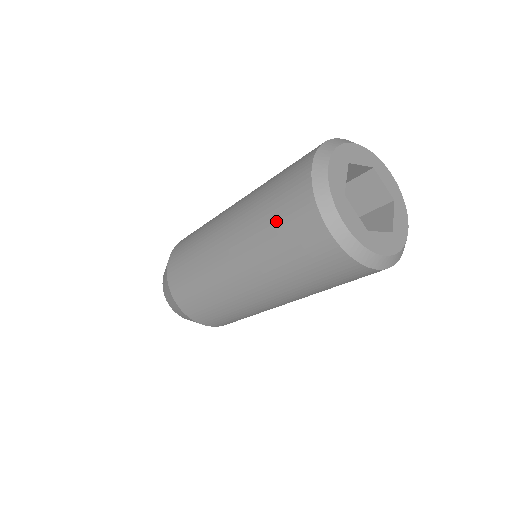
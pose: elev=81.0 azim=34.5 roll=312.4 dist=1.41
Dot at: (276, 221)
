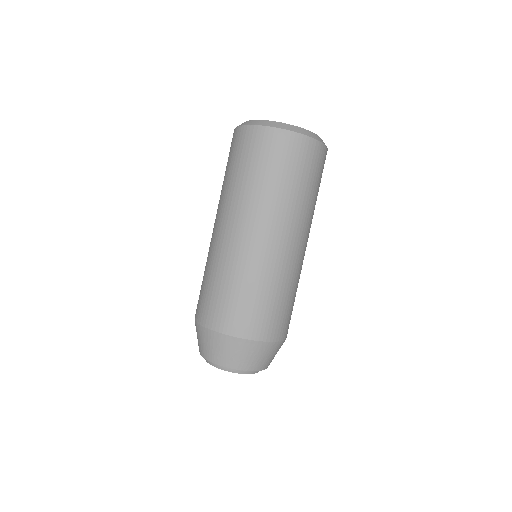
Dot at: (242, 164)
